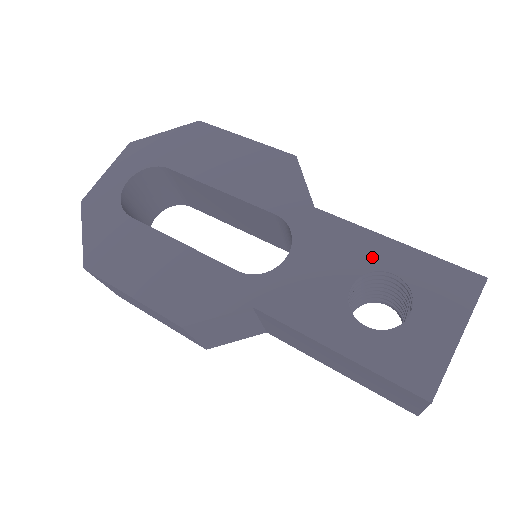
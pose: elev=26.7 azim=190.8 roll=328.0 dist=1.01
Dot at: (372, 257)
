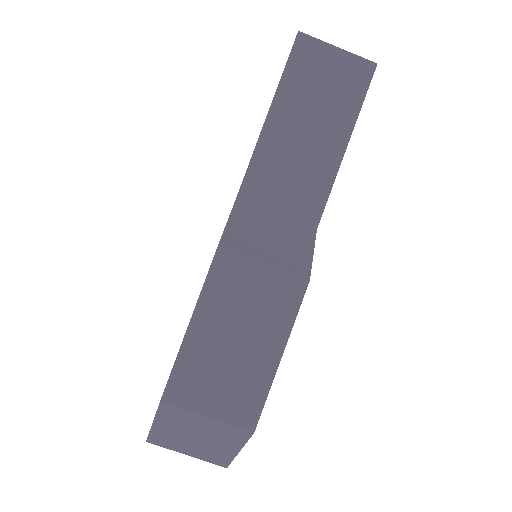
Dot at: occluded
